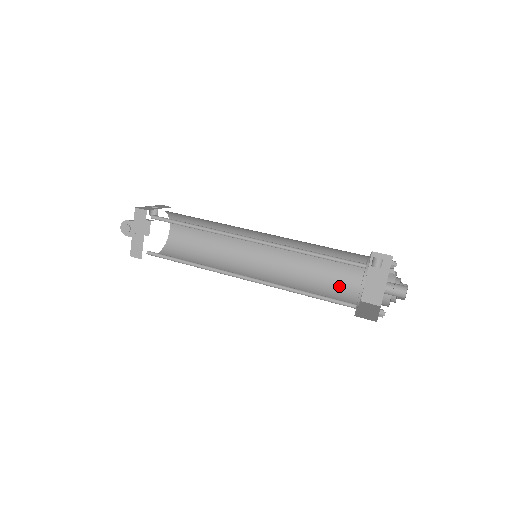
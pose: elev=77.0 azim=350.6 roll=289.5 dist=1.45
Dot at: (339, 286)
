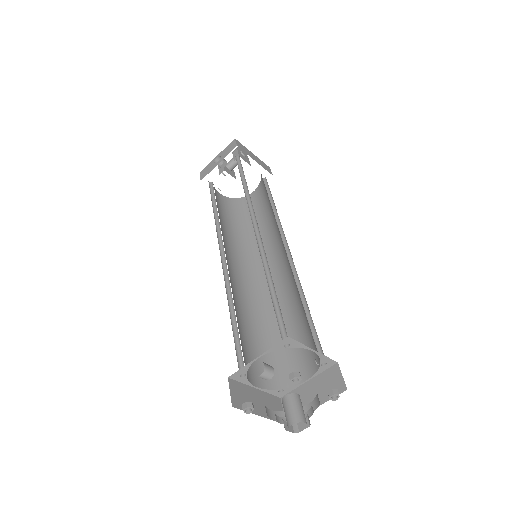
Dot at: (311, 333)
